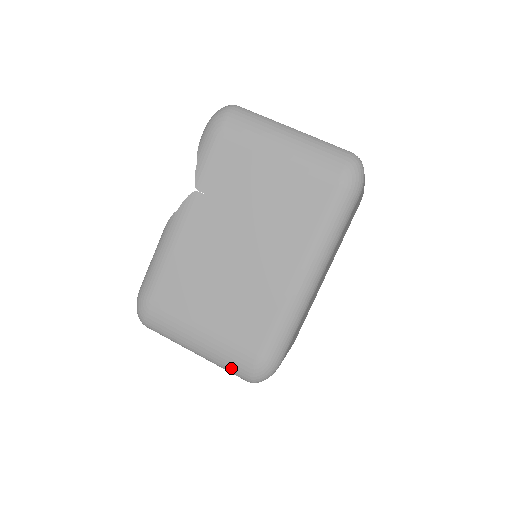
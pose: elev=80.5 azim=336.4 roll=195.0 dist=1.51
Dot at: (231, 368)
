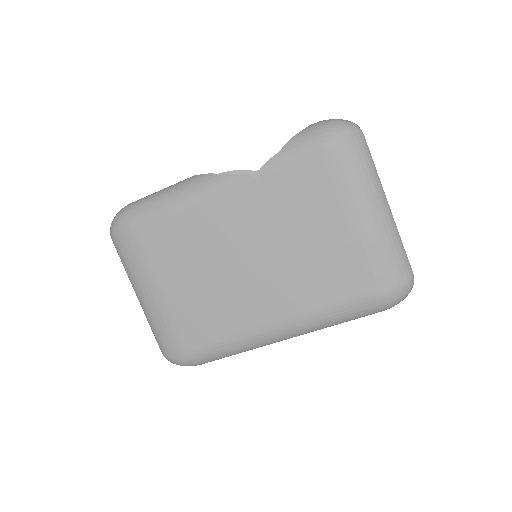
Dot at: (158, 336)
